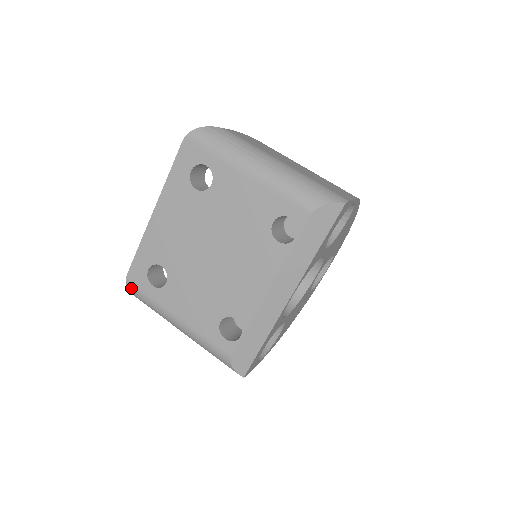
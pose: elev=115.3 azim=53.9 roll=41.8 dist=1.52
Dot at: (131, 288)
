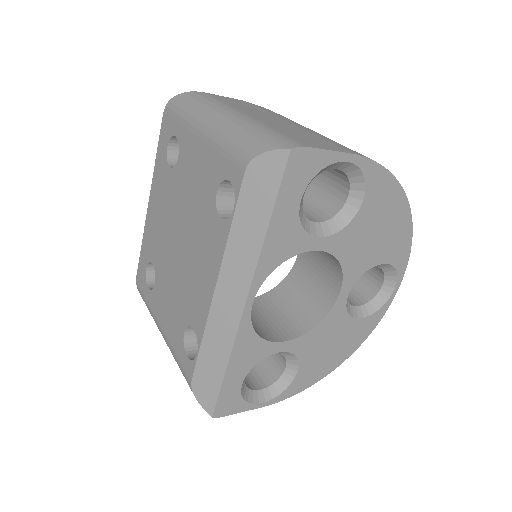
Dot at: (139, 291)
